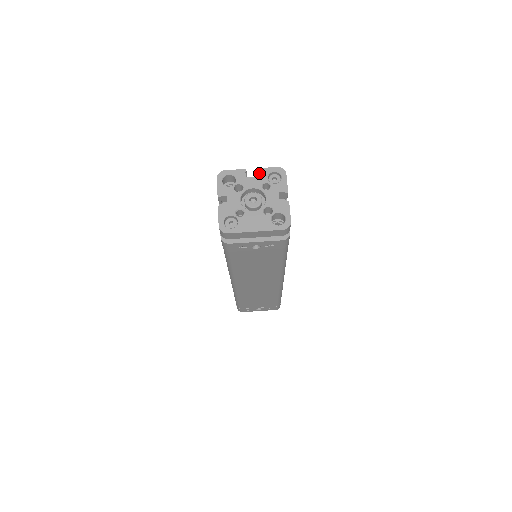
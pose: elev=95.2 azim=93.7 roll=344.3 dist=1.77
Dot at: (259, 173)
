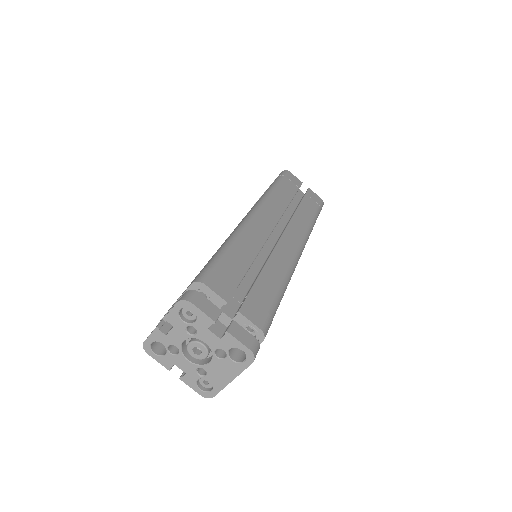
Dot at: (171, 322)
